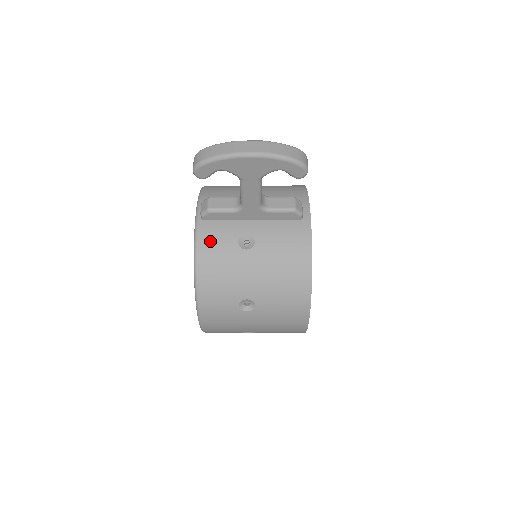
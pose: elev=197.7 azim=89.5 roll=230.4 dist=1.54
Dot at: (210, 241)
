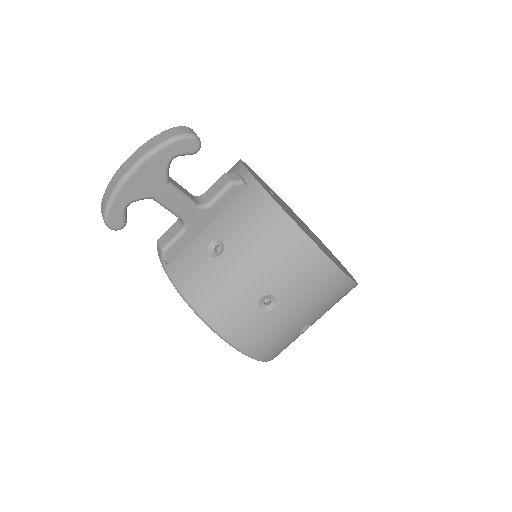
Dot at: (186, 275)
